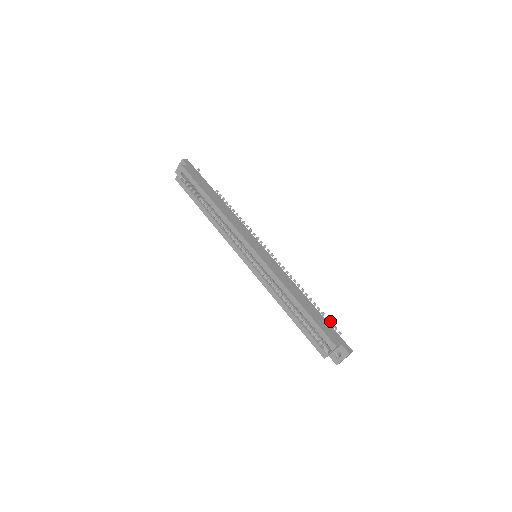
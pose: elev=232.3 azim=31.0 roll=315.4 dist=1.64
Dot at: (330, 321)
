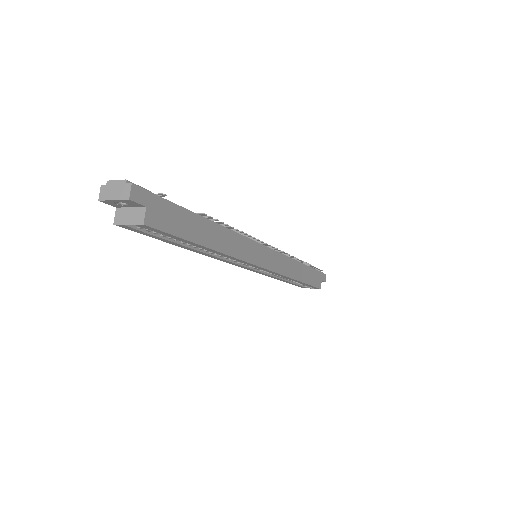
Dot at: (317, 268)
